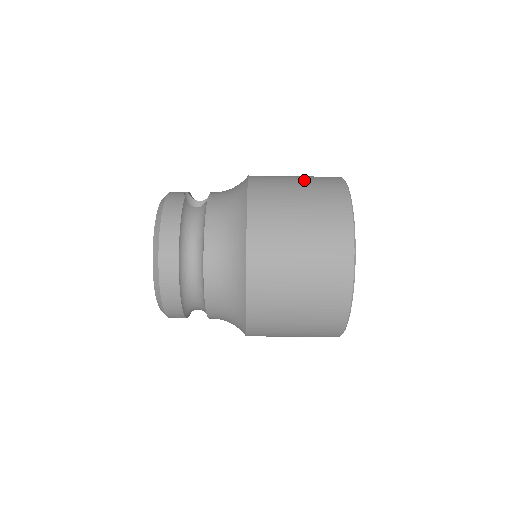
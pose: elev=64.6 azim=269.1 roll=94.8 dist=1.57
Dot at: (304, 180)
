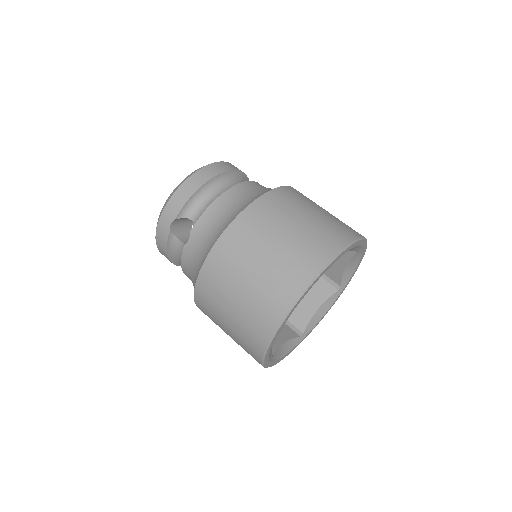
Dot at: occluded
